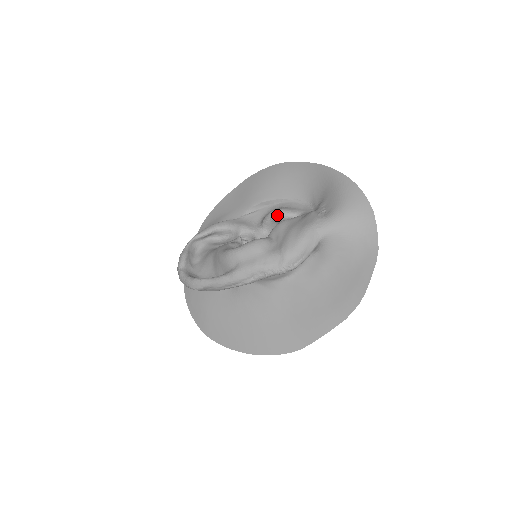
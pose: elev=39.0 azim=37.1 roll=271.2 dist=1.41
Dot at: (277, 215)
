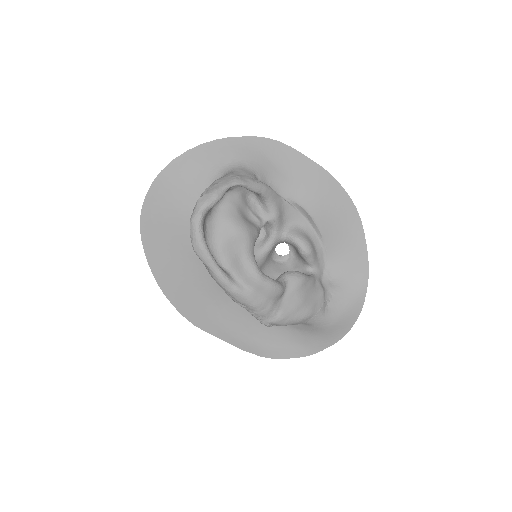
Dot at: (306, 254)
